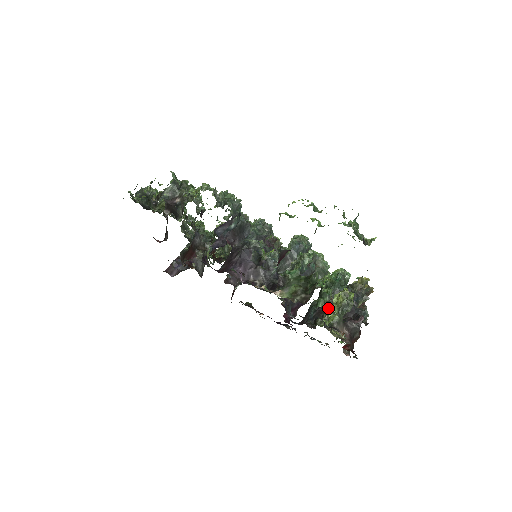
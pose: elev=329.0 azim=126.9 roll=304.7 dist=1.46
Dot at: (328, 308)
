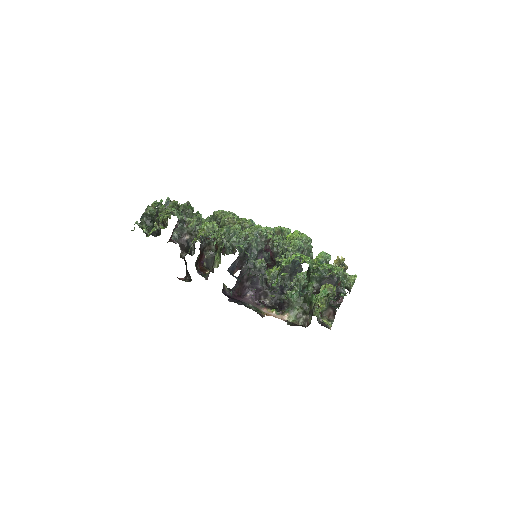
Dot at: occluded
